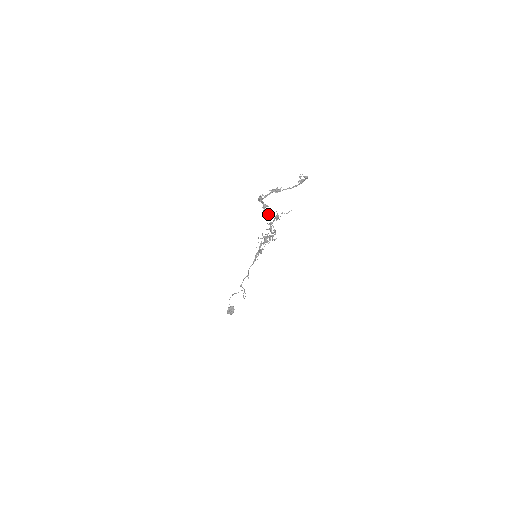
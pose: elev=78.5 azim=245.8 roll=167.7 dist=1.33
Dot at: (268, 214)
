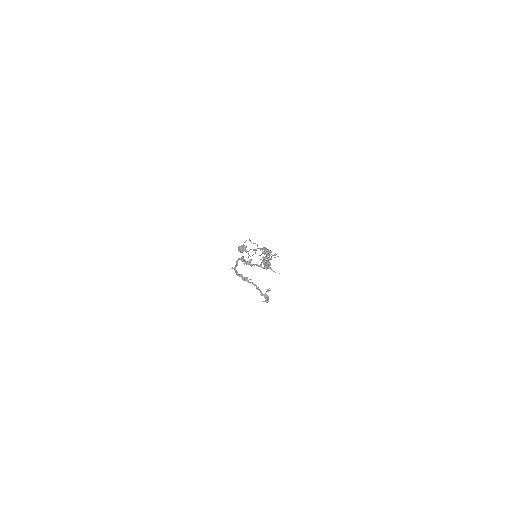
Dot at: (253, 264)
